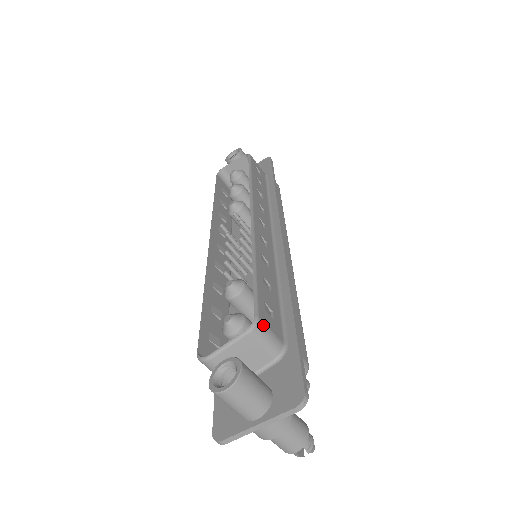
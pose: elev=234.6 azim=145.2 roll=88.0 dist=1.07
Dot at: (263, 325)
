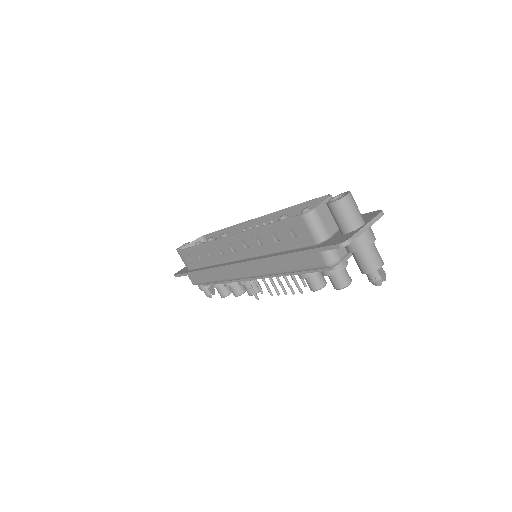
Dot at: occluded
